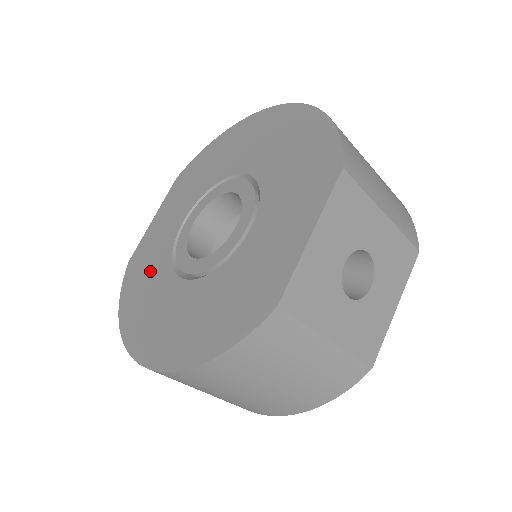
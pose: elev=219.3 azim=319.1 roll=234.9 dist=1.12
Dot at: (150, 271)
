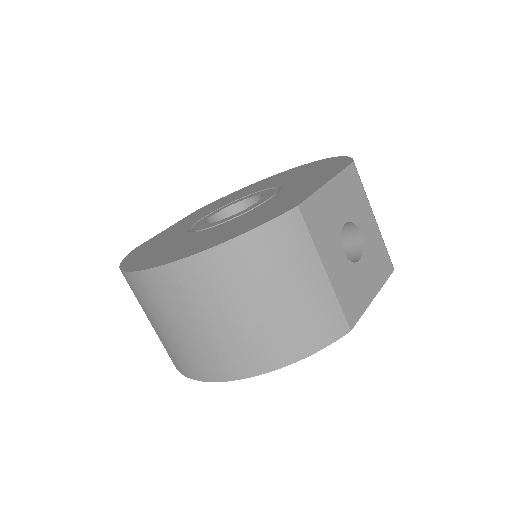
Dot at: (162, 241)
